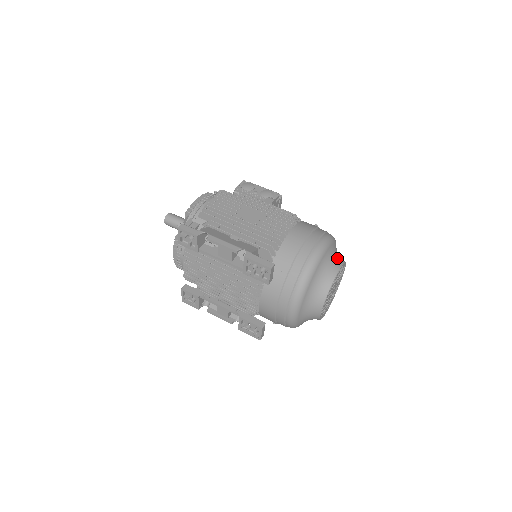
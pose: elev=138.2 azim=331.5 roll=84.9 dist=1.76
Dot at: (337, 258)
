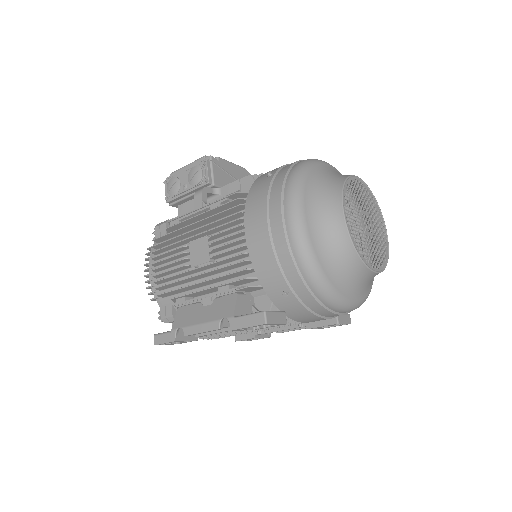
Dot at: (328, 198)
